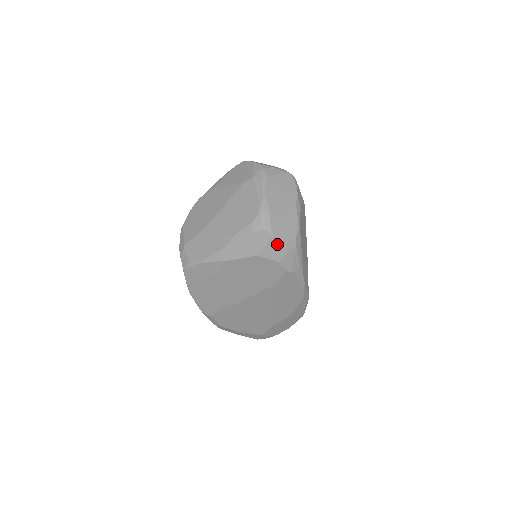
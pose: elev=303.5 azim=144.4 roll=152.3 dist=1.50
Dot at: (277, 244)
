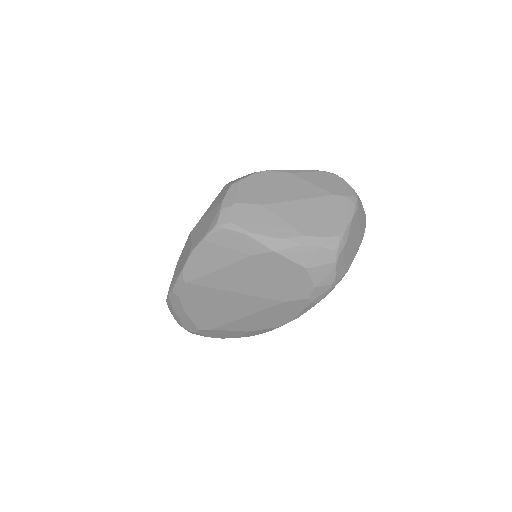
Dot at: (330, 272)
